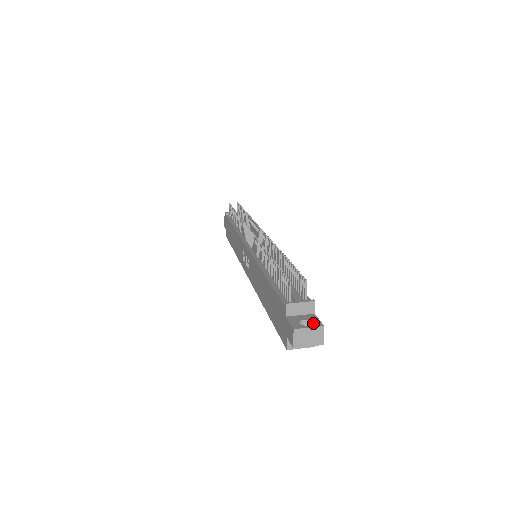
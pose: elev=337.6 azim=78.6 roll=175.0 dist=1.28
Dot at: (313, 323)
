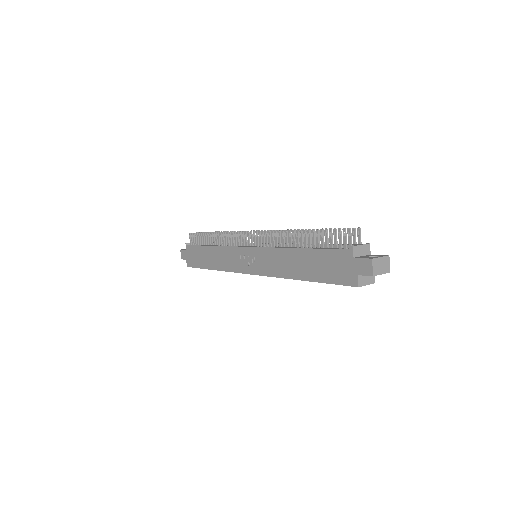
Dot at: (379, 256)
